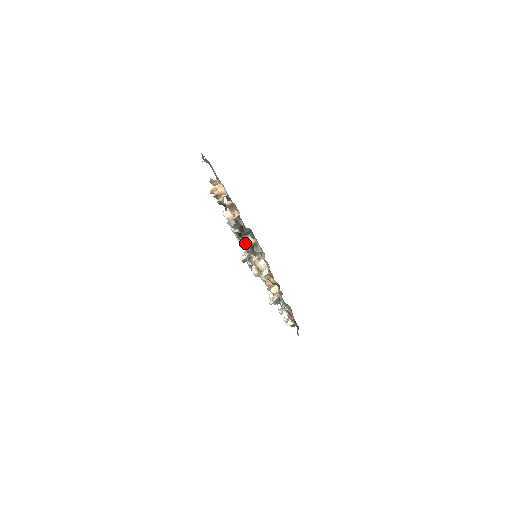
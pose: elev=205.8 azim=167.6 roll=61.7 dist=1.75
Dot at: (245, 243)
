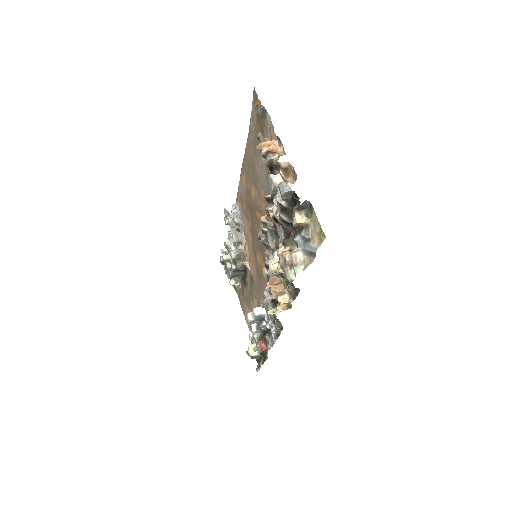
Dot at: (275, 227)
